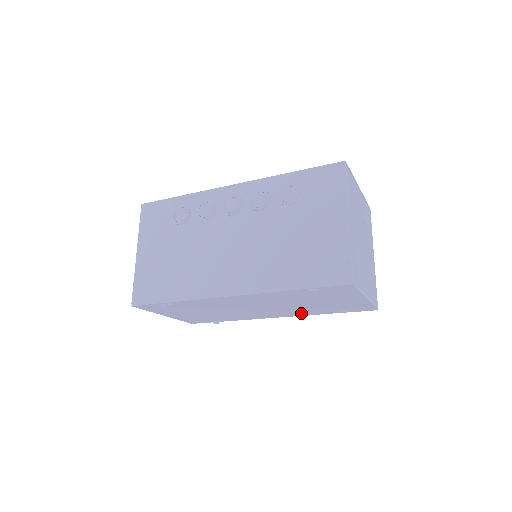
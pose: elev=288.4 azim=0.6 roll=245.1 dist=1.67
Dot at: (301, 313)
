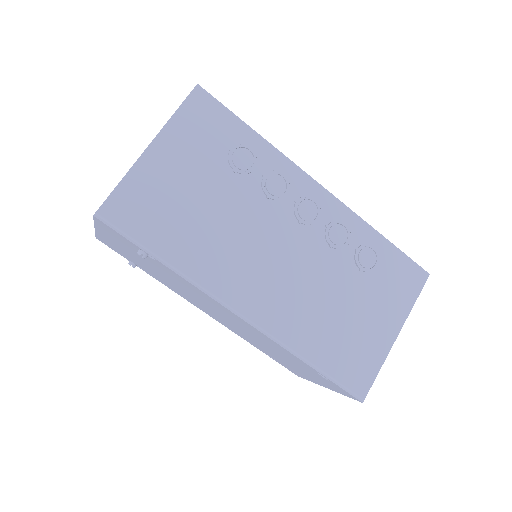
Dot at: occluded
